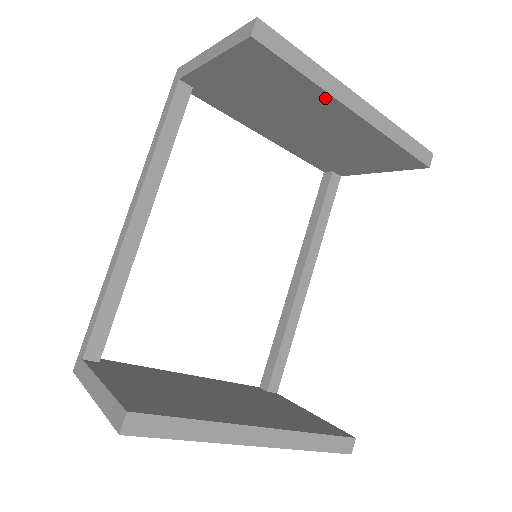
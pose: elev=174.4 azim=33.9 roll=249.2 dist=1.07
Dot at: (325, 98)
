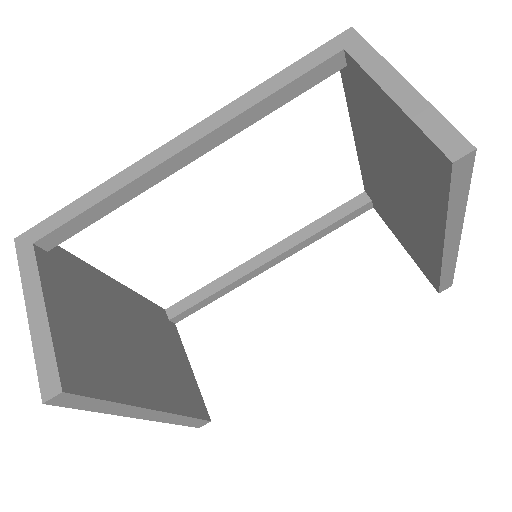
Dot at: (439, 221)
